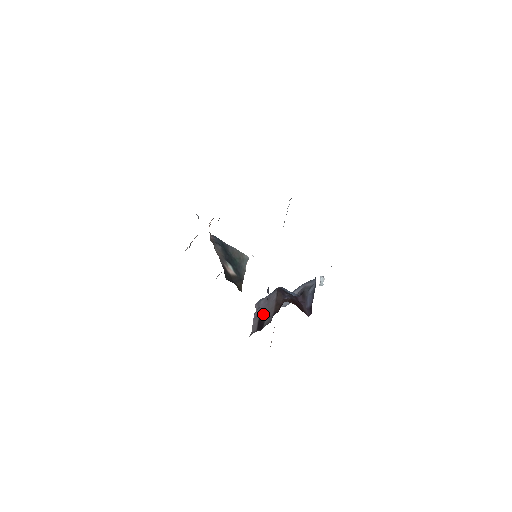
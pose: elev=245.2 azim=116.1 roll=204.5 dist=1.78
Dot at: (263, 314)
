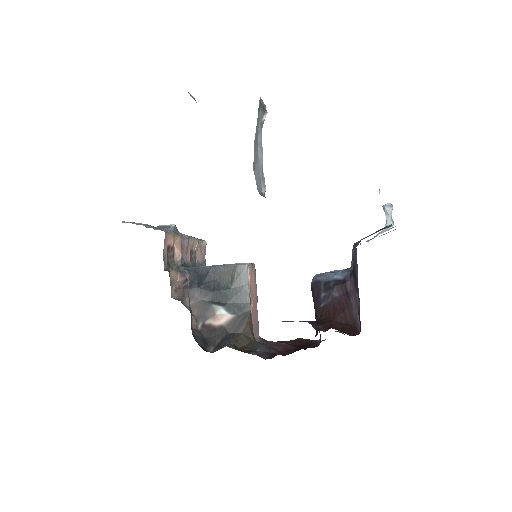
Dot at: occluded
